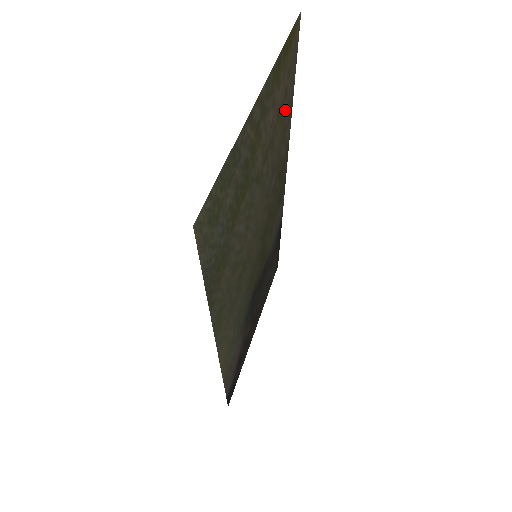
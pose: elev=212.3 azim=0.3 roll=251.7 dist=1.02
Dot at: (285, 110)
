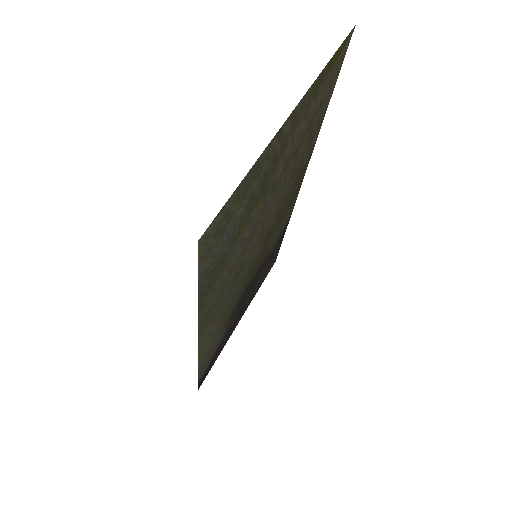
Dot at: (317, 120)
